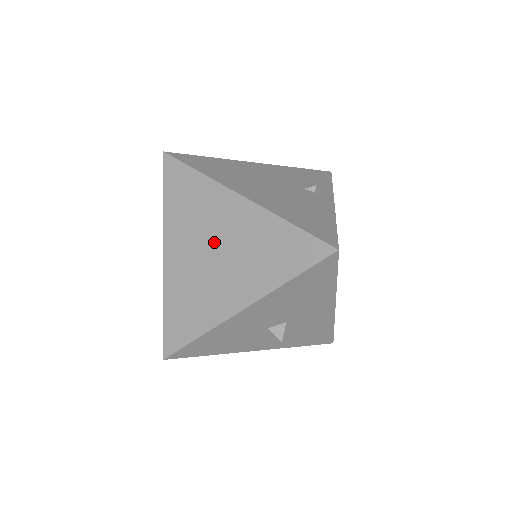
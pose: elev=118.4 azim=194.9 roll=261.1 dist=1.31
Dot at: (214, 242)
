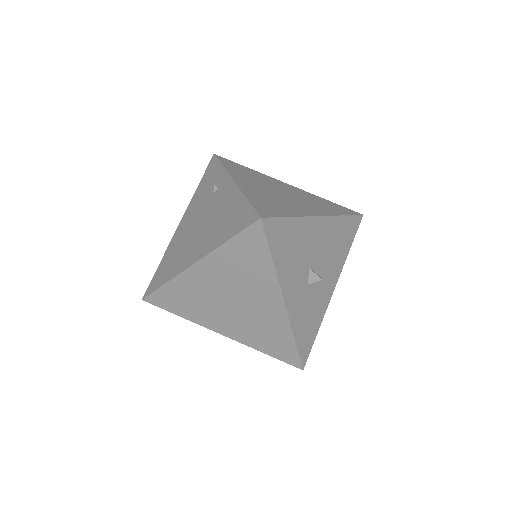
Dot at: (278, 189)
